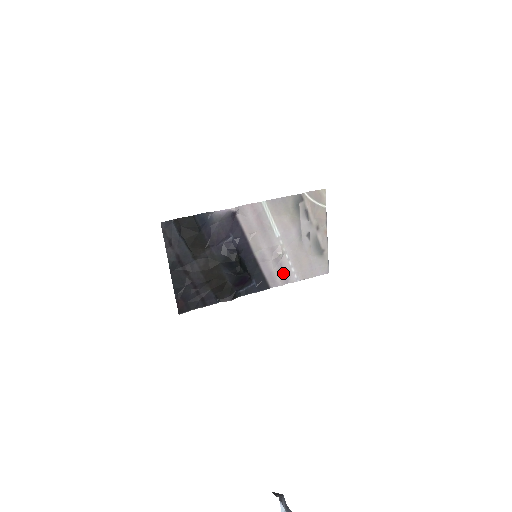
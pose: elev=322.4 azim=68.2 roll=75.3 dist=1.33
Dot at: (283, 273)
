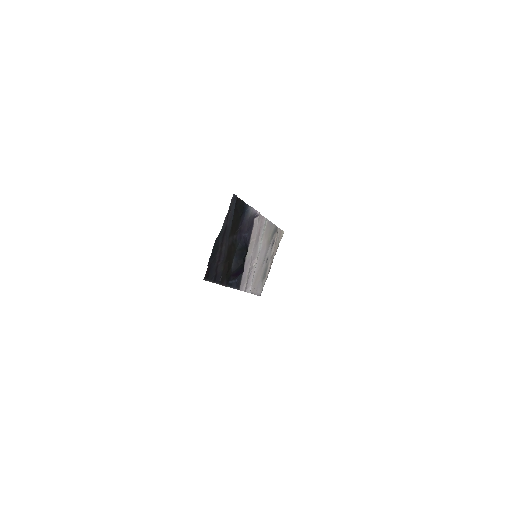
Dot at: (248, 281)
